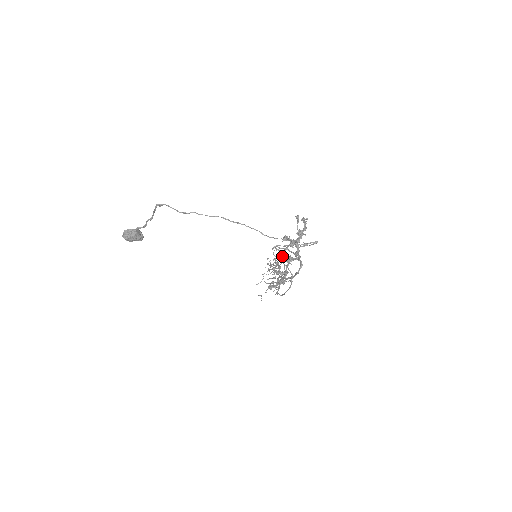
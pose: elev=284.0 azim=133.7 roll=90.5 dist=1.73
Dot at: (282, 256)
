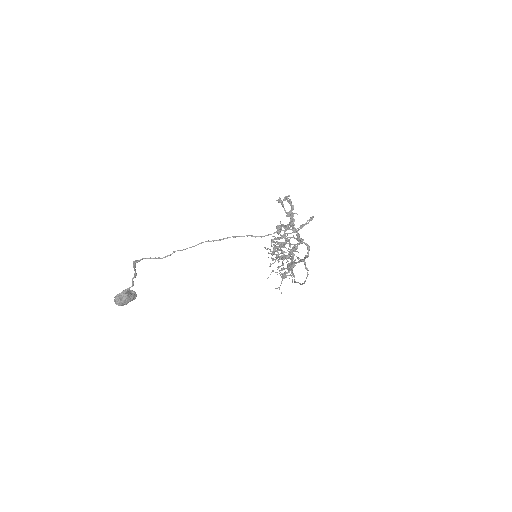
Dot at: (284, 247)
